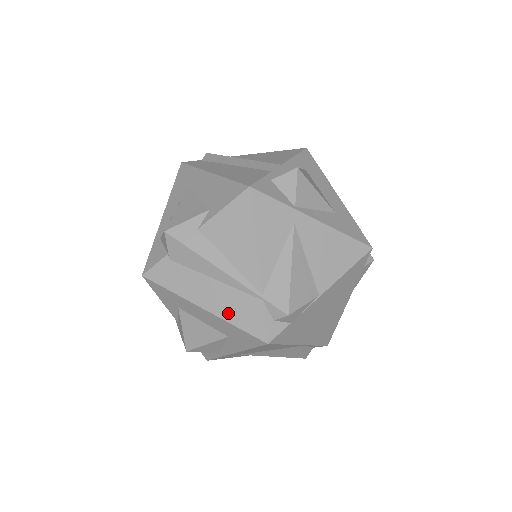
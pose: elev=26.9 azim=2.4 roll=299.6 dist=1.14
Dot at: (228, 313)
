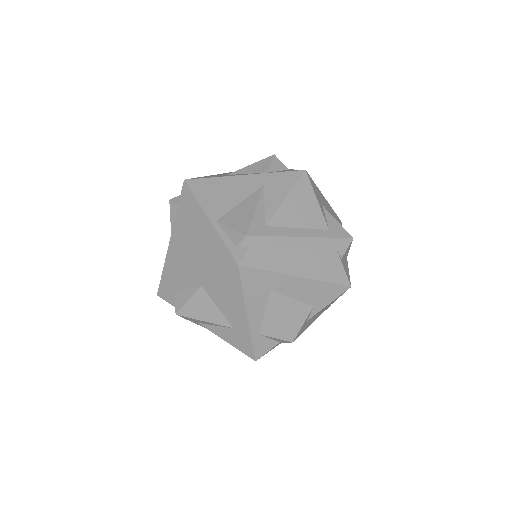
Dot at: occluded
